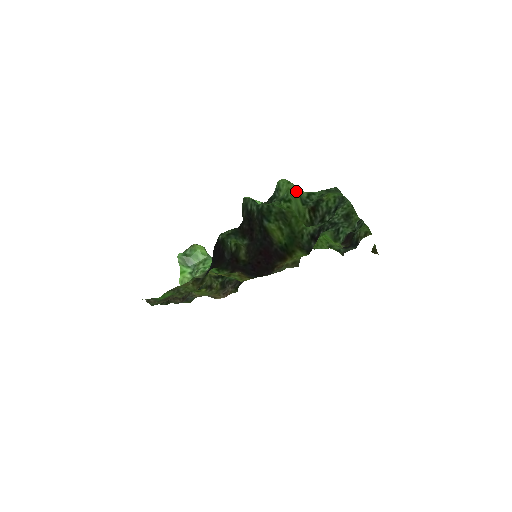
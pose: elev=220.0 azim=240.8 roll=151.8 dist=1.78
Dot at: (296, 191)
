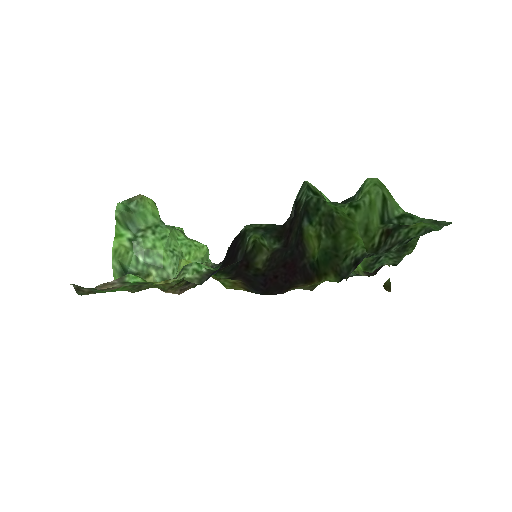
Dot at: (379, 200)
